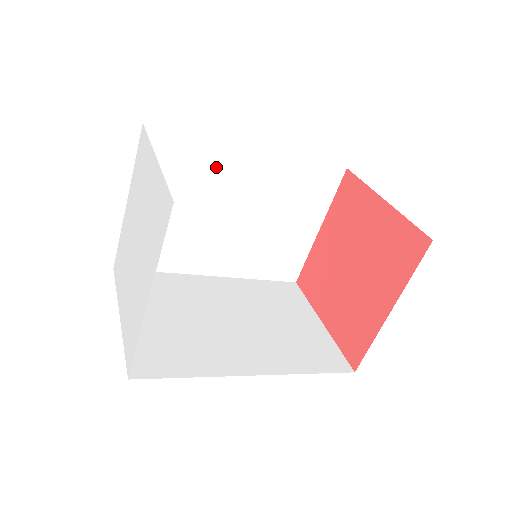
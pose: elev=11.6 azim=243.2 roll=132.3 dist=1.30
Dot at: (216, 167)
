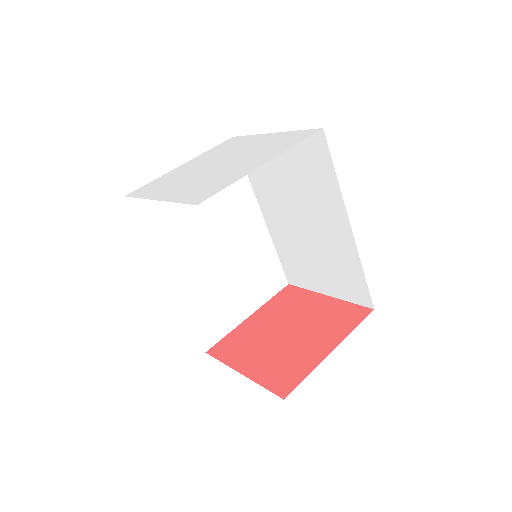
Dot at: (239, 203)
